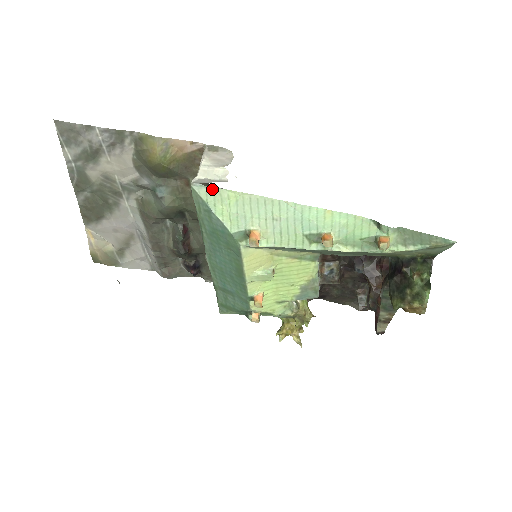
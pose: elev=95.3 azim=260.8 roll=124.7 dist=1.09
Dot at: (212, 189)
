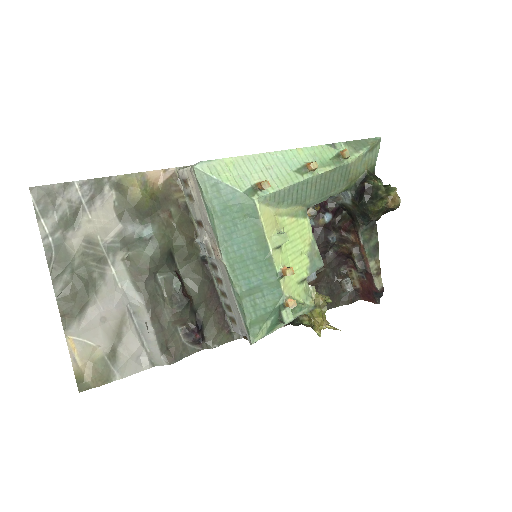
Dot at: (211, 163)
